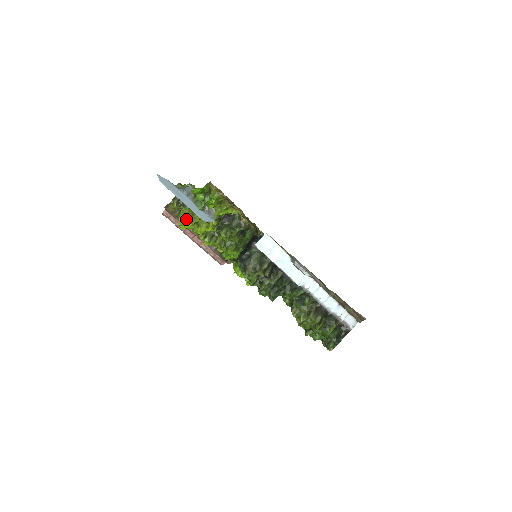
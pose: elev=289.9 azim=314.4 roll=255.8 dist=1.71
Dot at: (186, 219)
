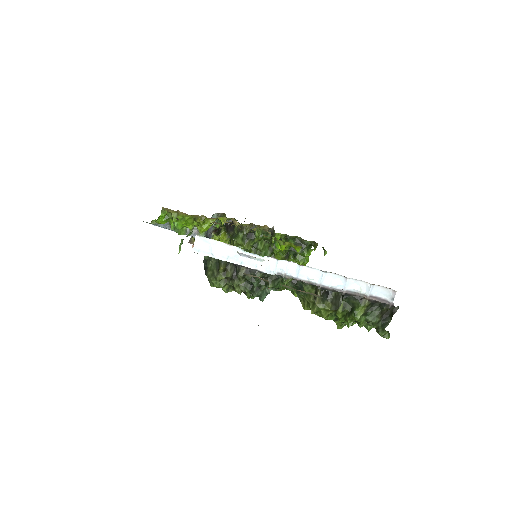
Dot at: occluded
